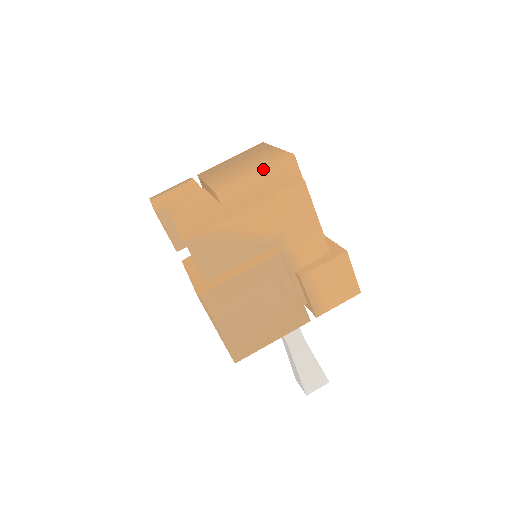
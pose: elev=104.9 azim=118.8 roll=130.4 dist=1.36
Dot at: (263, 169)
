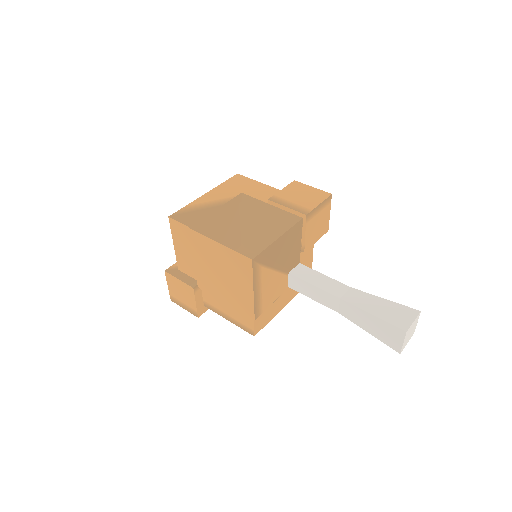
Dot at: occluded
